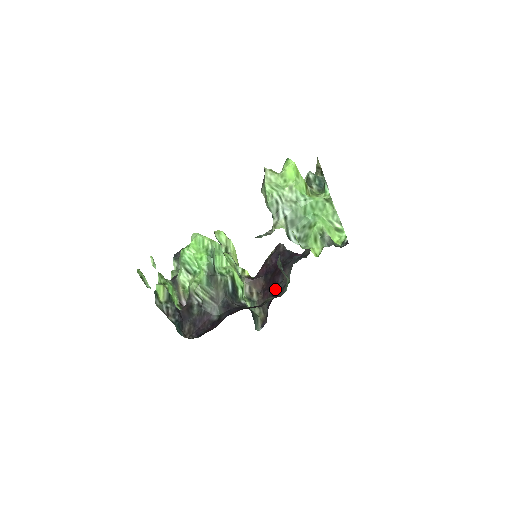
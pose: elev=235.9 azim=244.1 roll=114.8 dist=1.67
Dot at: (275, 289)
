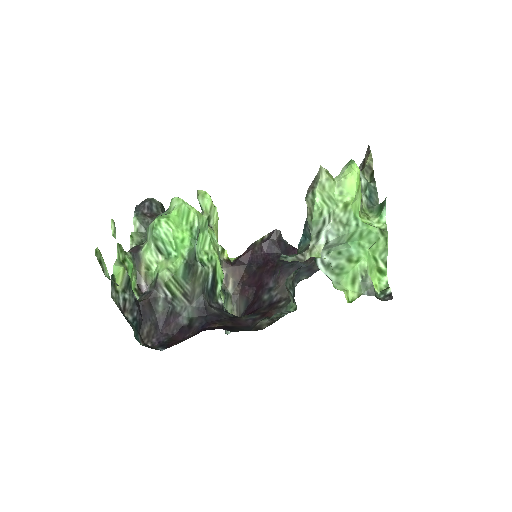
Dot at: (263, 294)
